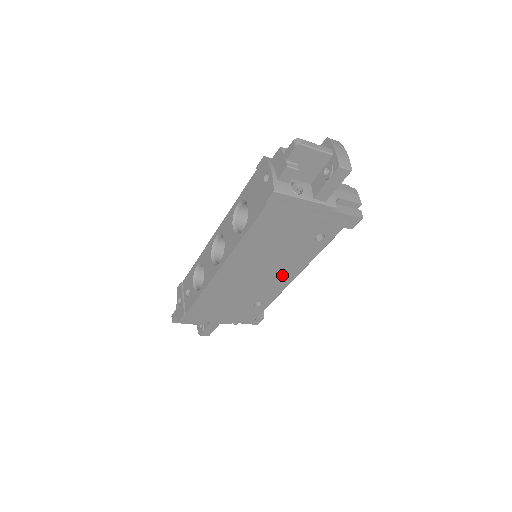
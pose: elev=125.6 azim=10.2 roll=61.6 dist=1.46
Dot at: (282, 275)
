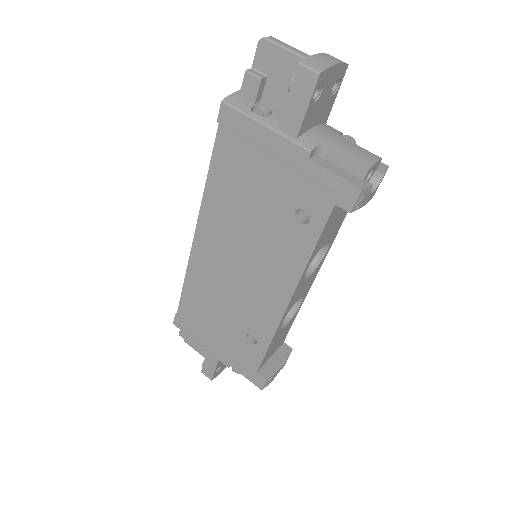
Dot at: (269, 287)
